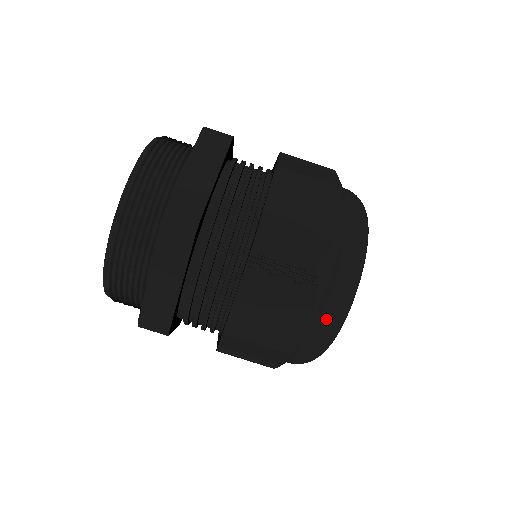
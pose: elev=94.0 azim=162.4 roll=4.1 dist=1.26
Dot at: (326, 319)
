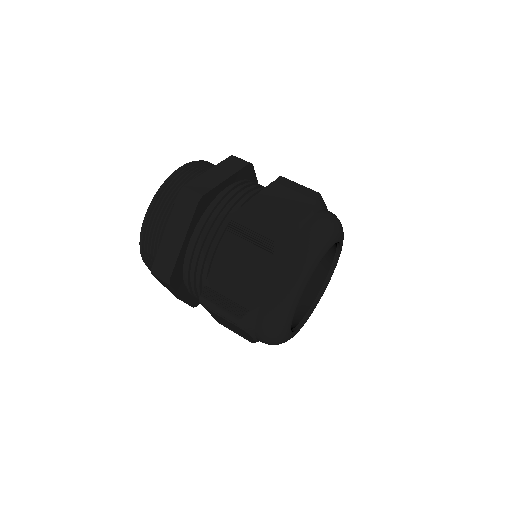
Dot at: (279, 283)
